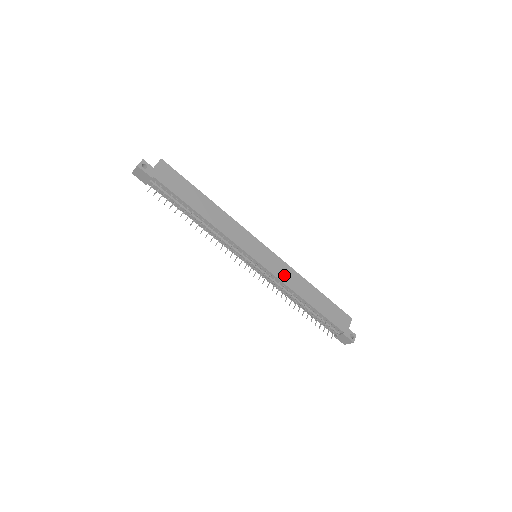
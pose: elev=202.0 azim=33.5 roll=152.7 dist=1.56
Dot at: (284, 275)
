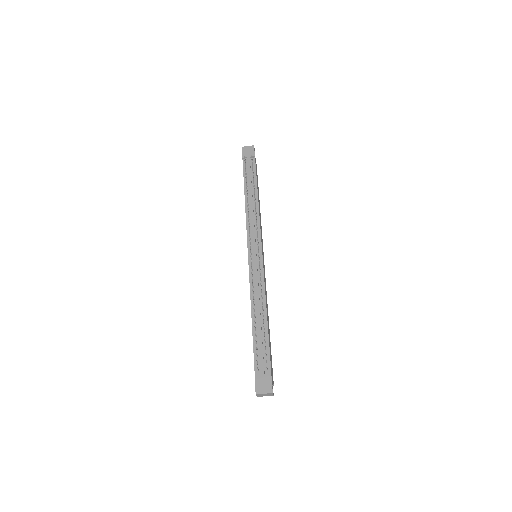
Dot at: (265, 284)
